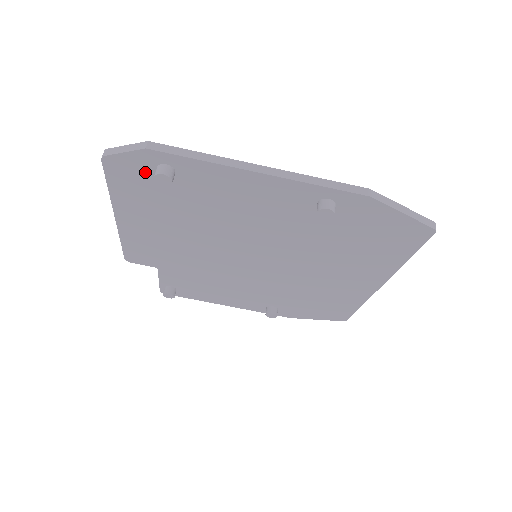
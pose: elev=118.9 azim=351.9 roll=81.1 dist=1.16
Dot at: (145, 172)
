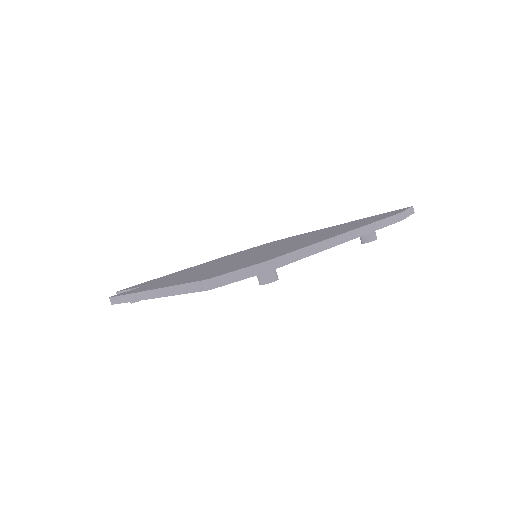
Dot at: occluded
